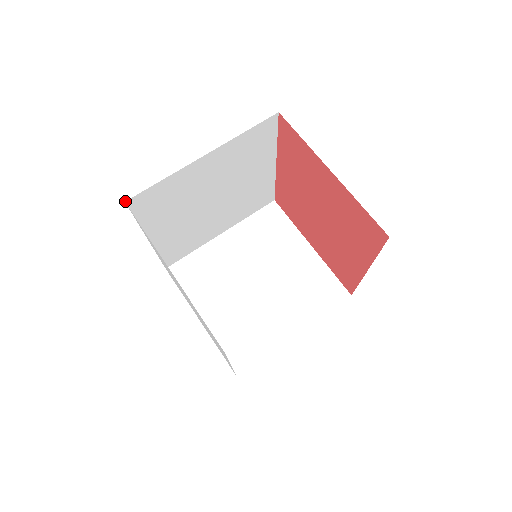
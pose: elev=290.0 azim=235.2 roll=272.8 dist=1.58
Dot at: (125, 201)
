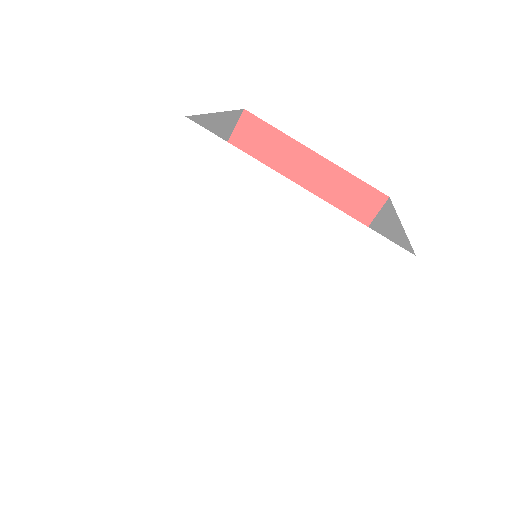
Dot at: (185, 116)
